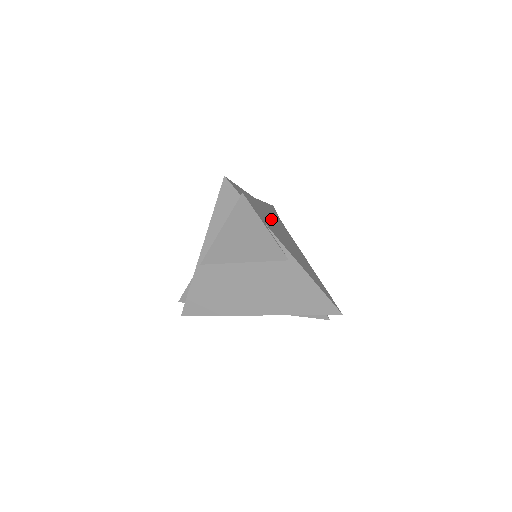
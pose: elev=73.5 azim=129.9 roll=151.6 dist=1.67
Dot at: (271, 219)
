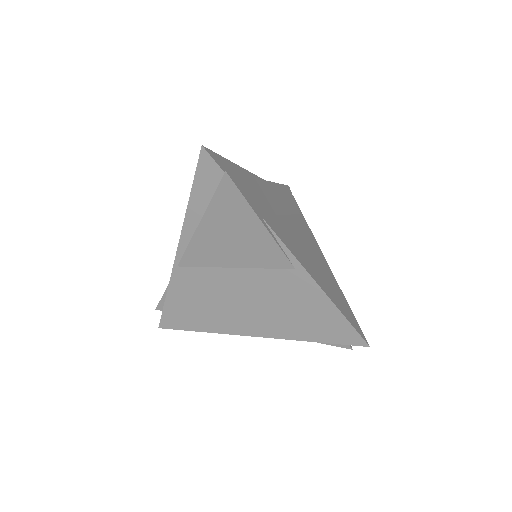
Dot at: (278, 207)
